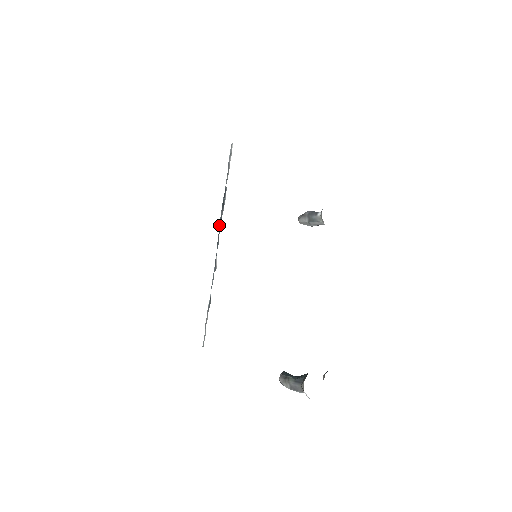
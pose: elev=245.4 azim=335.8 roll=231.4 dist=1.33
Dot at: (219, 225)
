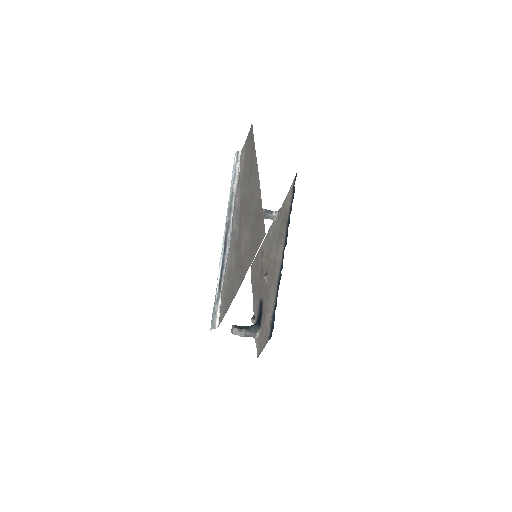
Dot at: (226, 228)
